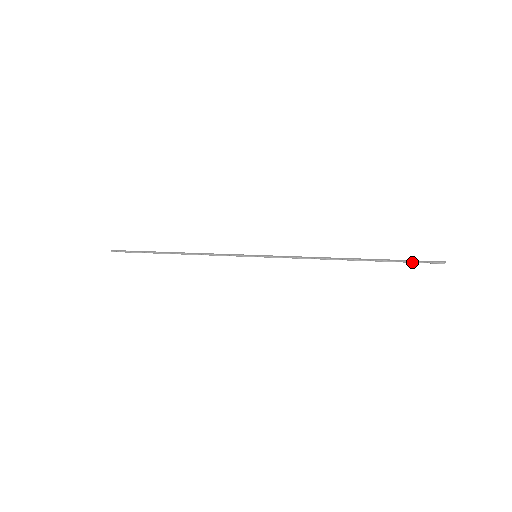
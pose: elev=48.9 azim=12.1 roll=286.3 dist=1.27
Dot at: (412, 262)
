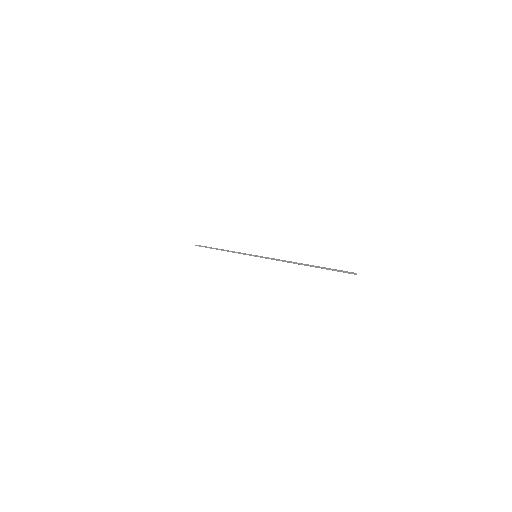
Dot at: occluded
